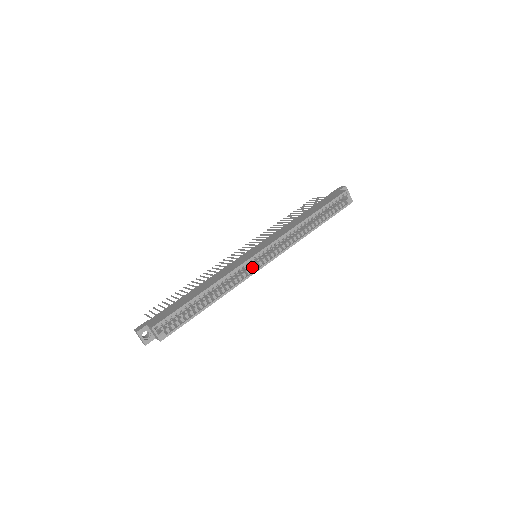
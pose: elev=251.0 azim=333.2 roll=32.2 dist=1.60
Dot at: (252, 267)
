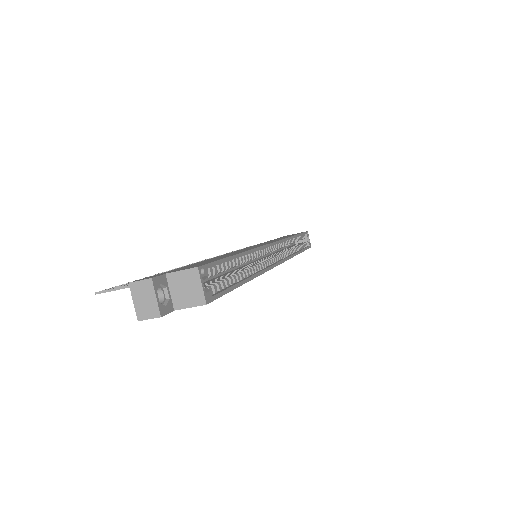
Dot at: (269, 259)
